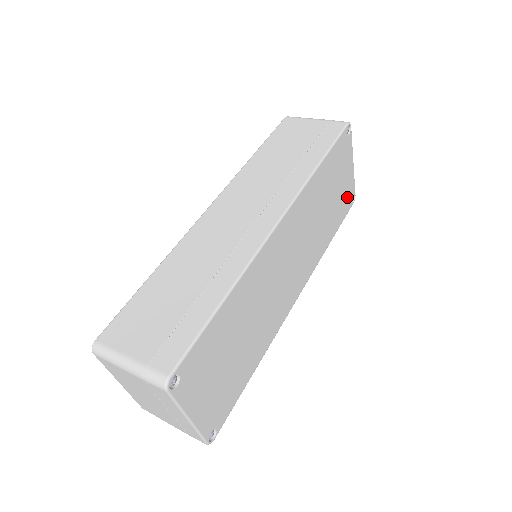
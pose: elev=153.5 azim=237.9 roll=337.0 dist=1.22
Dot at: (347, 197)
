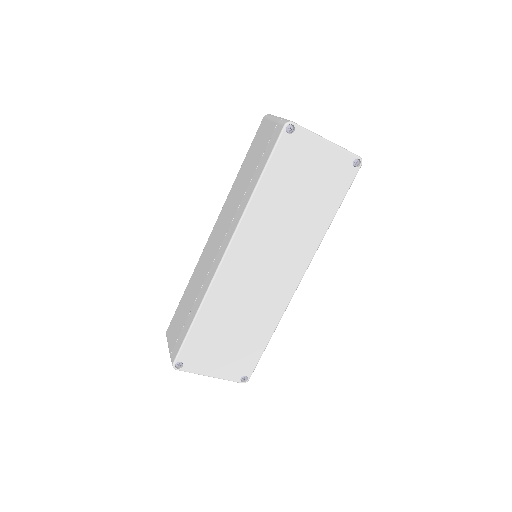
Dot at: (339, 171)
